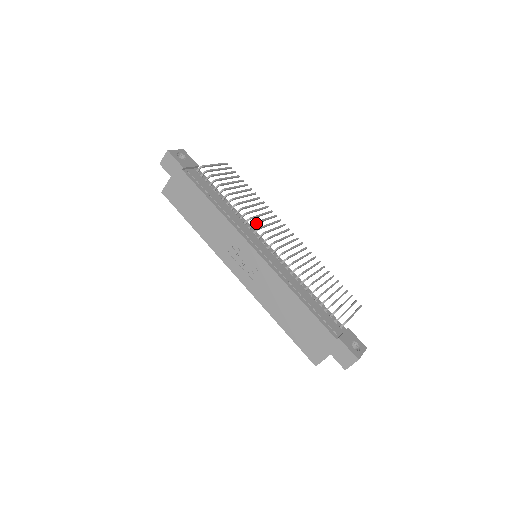
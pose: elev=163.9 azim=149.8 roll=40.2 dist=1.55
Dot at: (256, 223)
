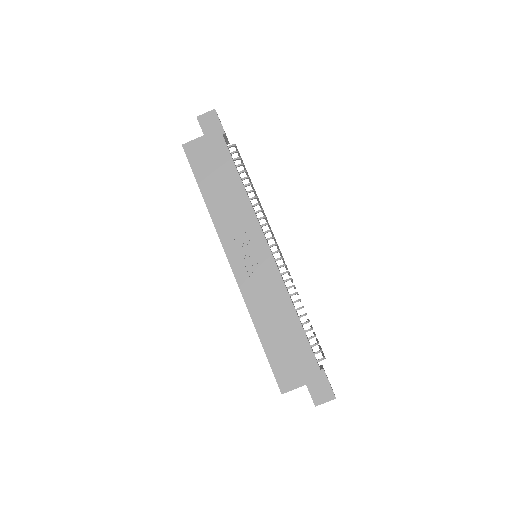
Dot at: occluded
